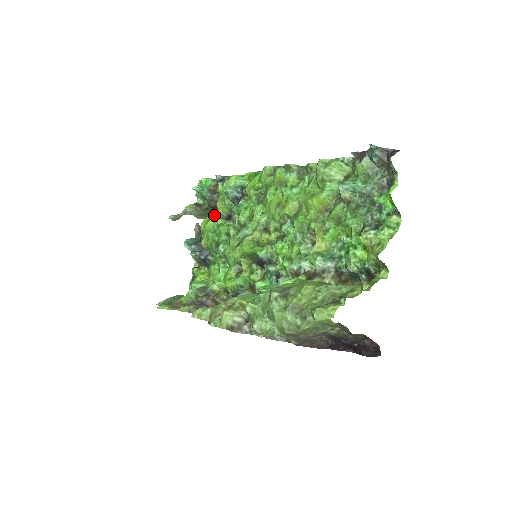
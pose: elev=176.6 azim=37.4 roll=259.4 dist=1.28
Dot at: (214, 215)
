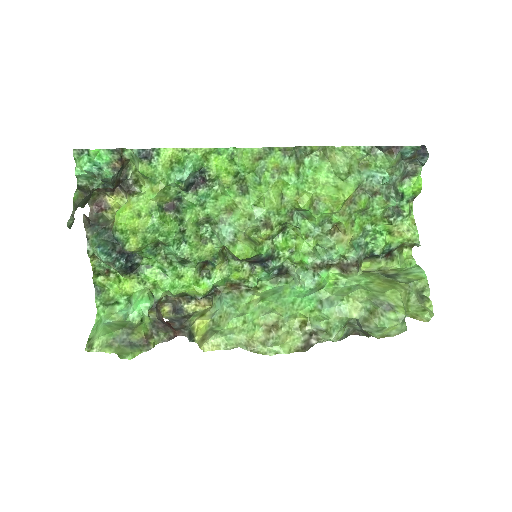
Dot at: (147, 208)
